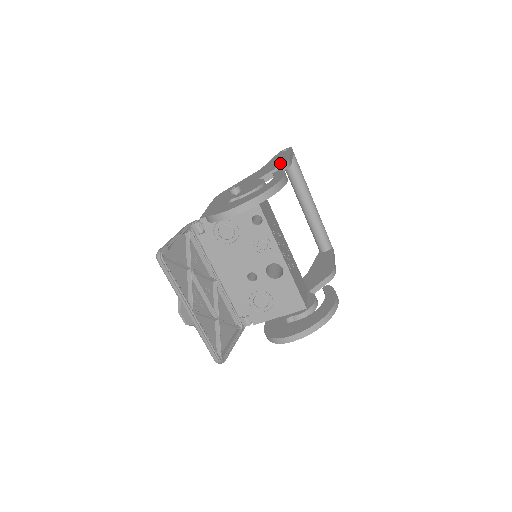
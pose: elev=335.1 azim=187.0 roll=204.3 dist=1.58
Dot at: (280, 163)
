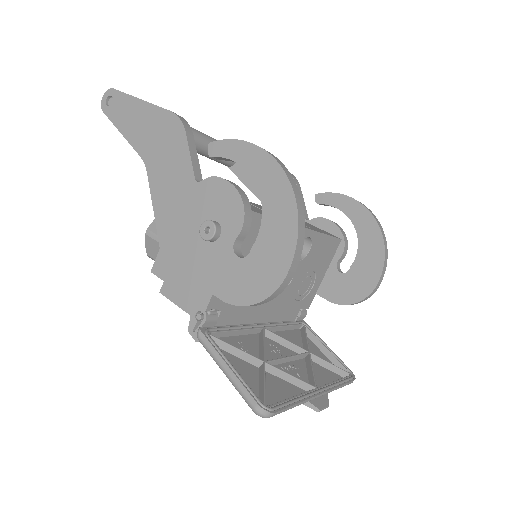
Dot at: (174, 130)
